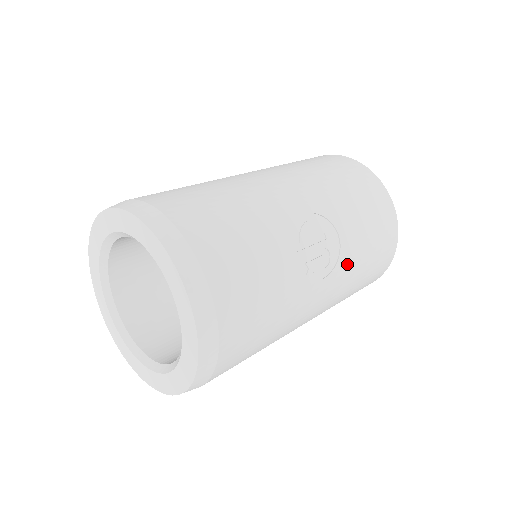
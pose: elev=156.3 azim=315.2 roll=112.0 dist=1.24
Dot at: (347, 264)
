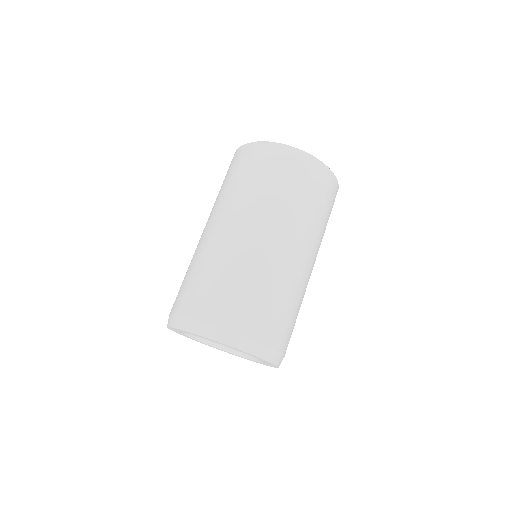
Dot at: occluded
